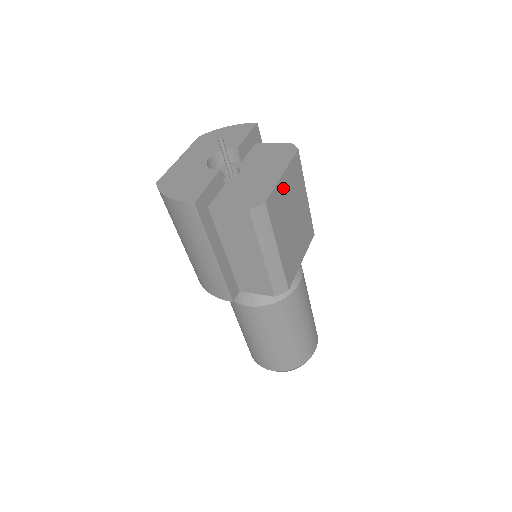
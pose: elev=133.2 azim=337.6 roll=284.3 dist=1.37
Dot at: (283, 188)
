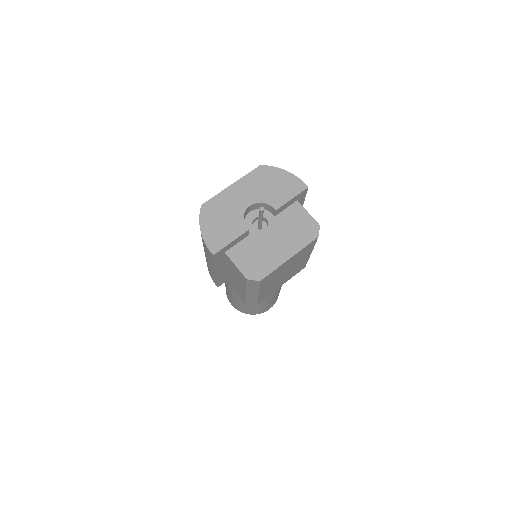
Dot at: (285, 264)
